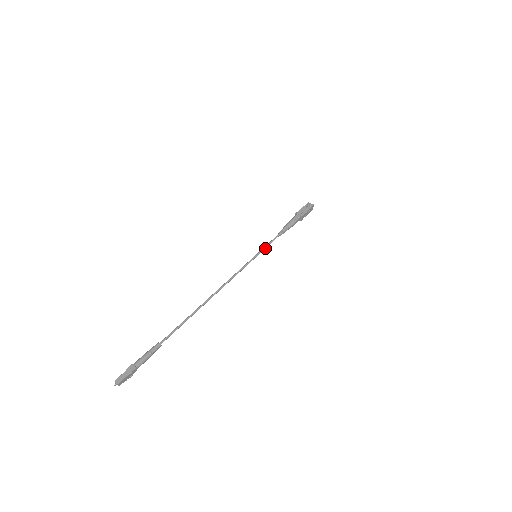
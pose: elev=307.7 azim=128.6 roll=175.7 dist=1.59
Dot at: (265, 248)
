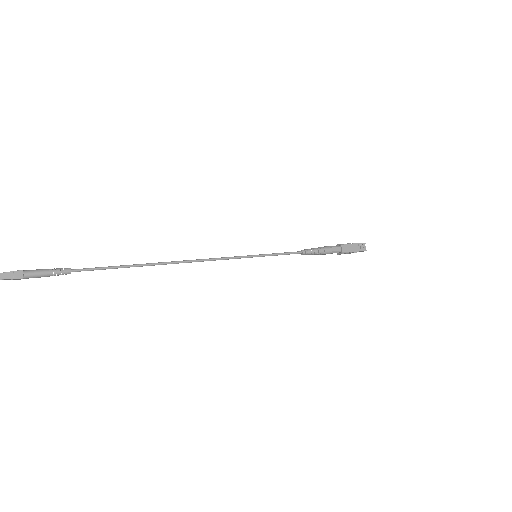
Dot at: (273, 255)
